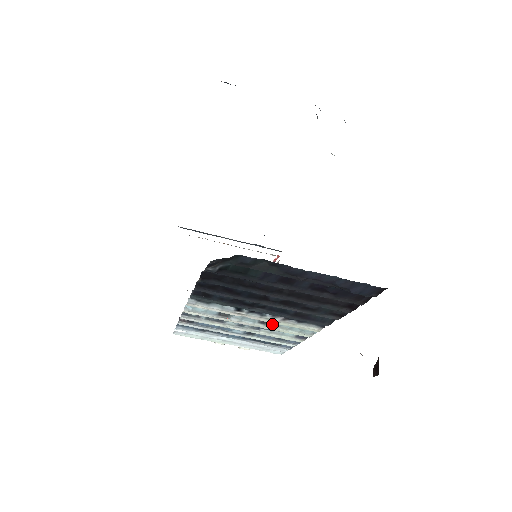
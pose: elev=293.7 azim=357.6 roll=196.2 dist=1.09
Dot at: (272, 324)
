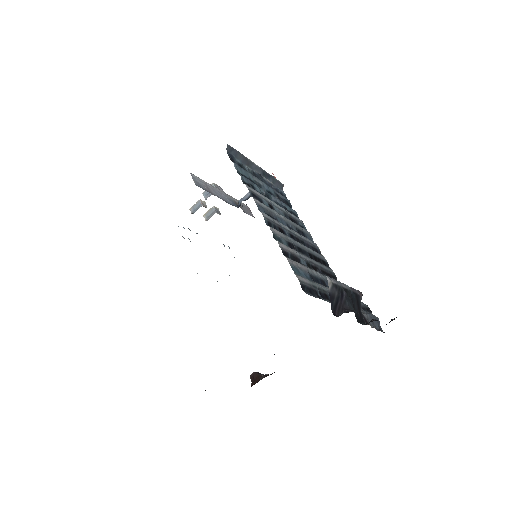
Dot at: occluded
